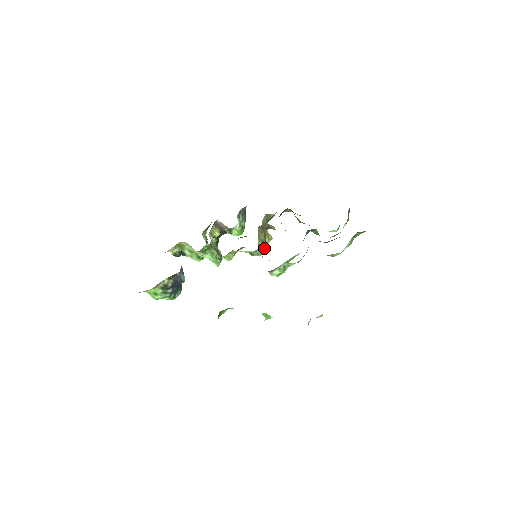
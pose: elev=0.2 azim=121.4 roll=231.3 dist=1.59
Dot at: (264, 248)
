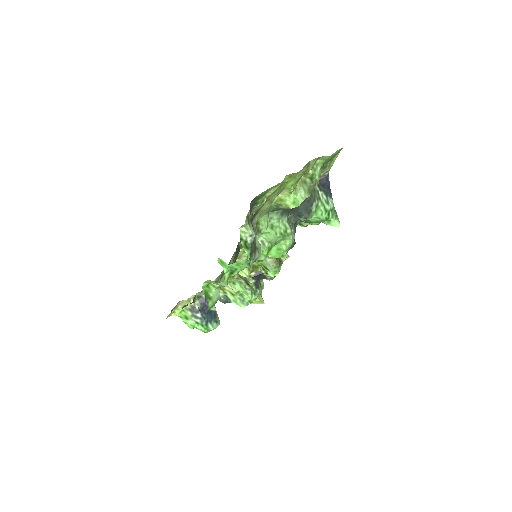
Dot at: (273, 258)
